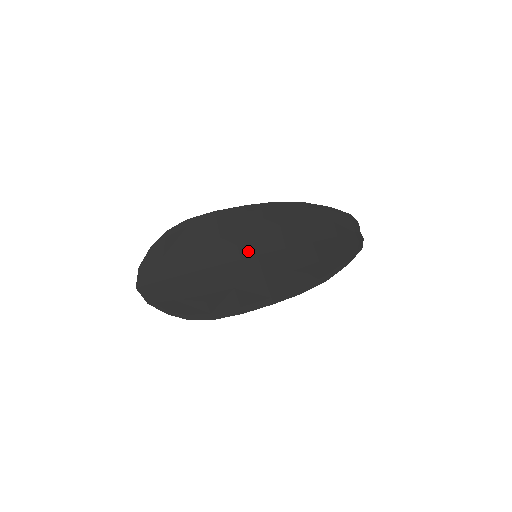
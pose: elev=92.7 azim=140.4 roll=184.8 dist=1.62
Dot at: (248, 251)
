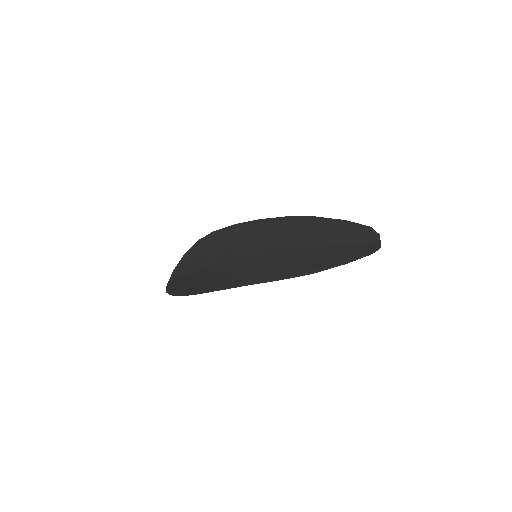
Dot at: (249, 251)
